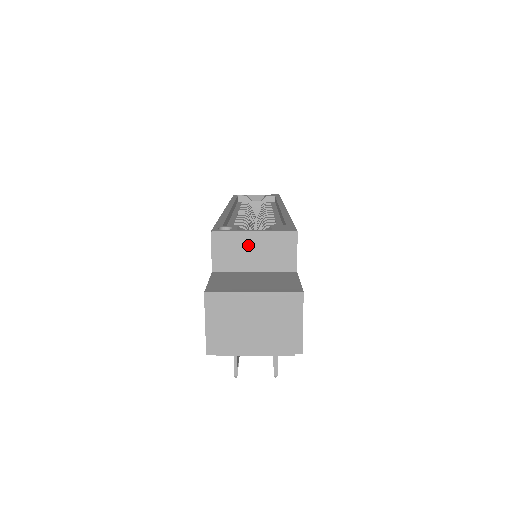
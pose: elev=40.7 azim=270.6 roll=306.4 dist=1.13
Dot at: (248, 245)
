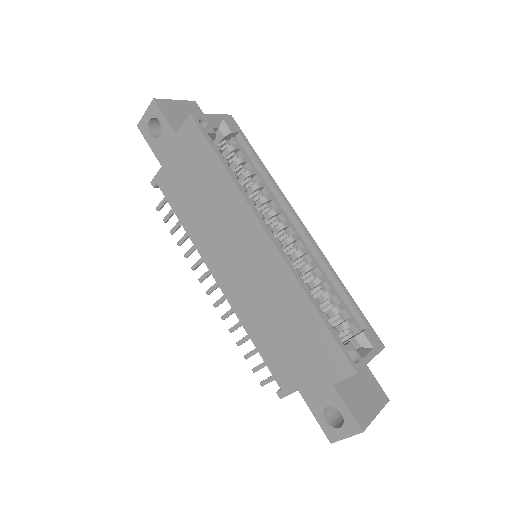
Dot at: occluded
